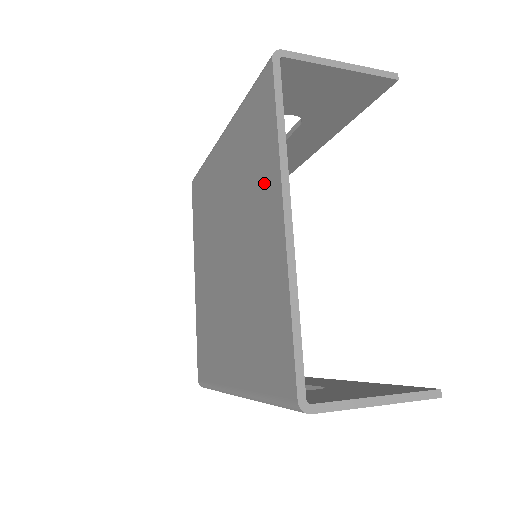
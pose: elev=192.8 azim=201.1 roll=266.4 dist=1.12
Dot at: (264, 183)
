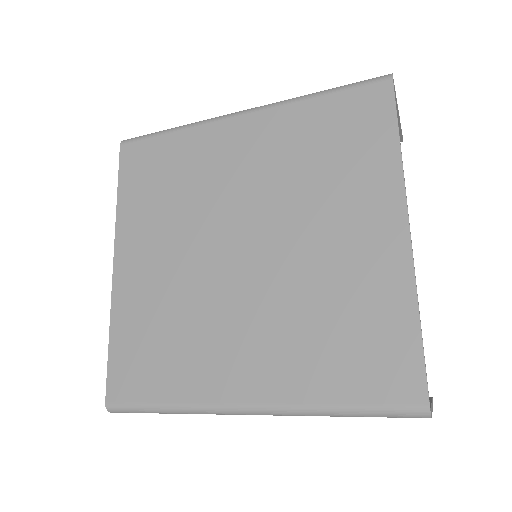
Dot at: (364, 188)
